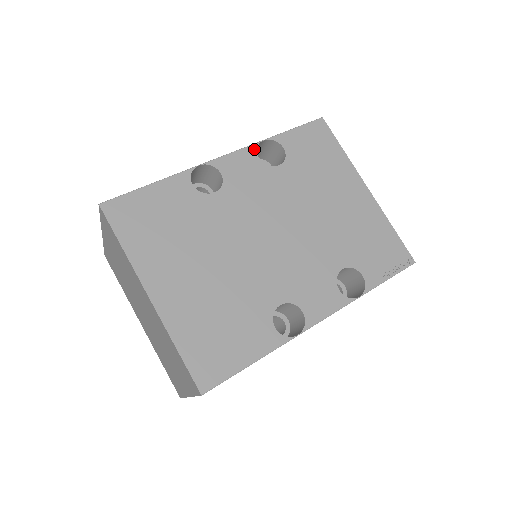
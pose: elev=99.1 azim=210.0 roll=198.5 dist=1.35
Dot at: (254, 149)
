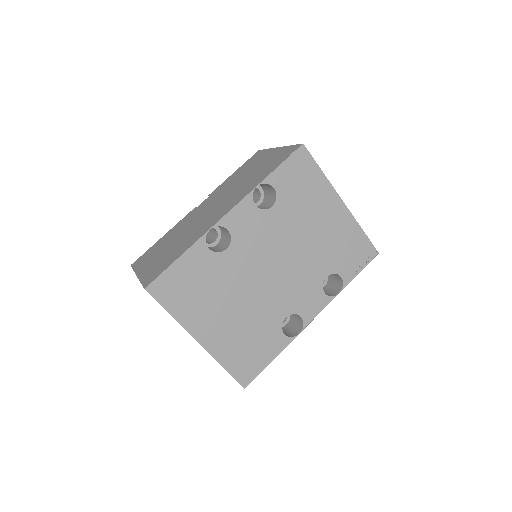
Dot at: (250, 198)
